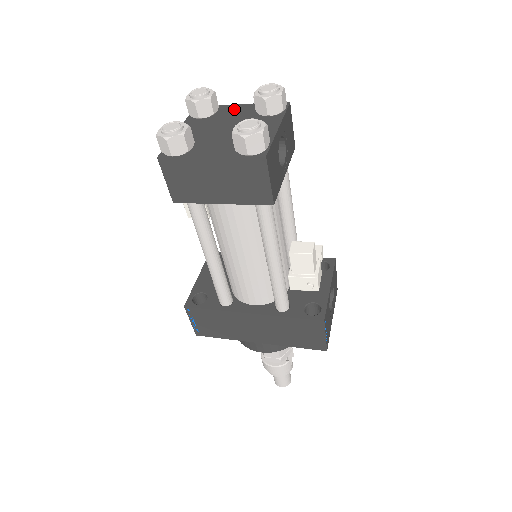
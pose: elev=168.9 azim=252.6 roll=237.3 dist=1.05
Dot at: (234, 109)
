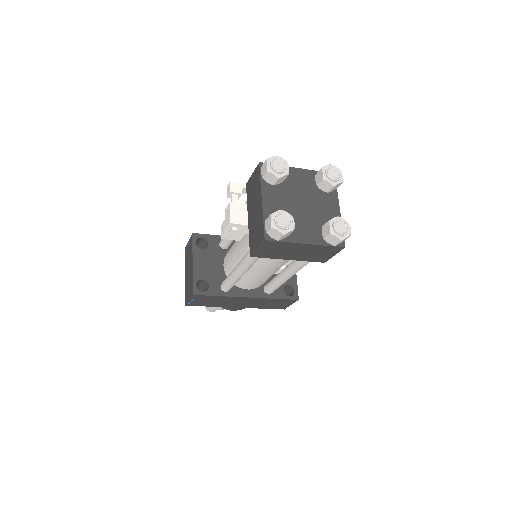
Dot at: (296, 175)
